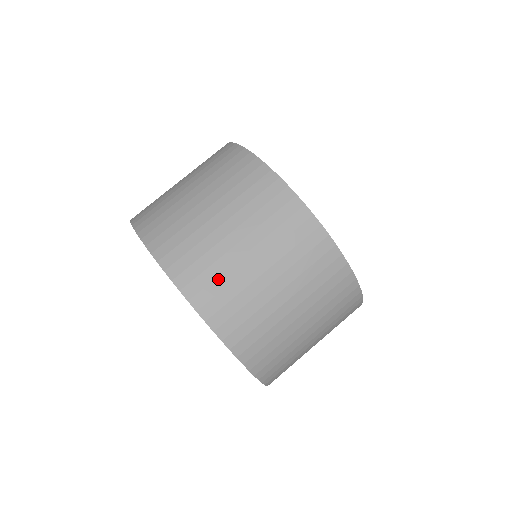
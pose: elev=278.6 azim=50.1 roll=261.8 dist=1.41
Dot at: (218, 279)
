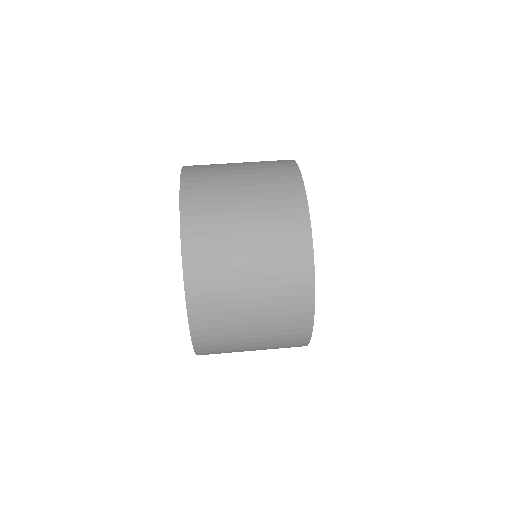
Dot at: (212, 237)
